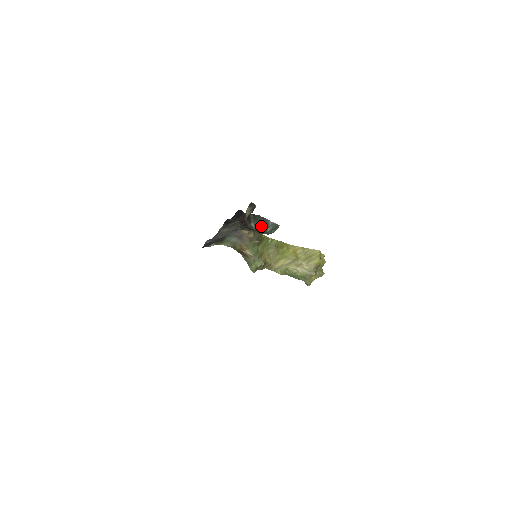
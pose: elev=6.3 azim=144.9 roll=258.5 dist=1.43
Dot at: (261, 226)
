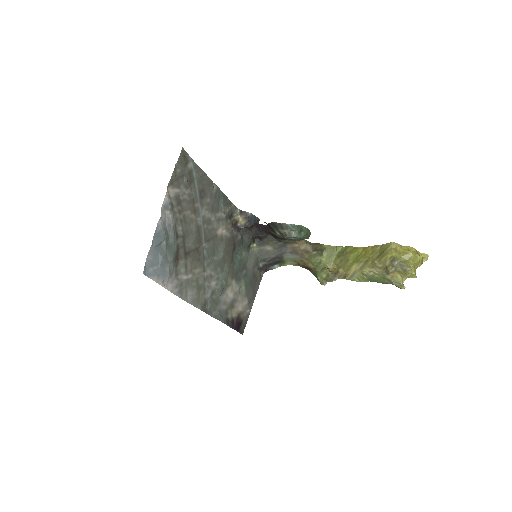
Dot at: (283, 232)
